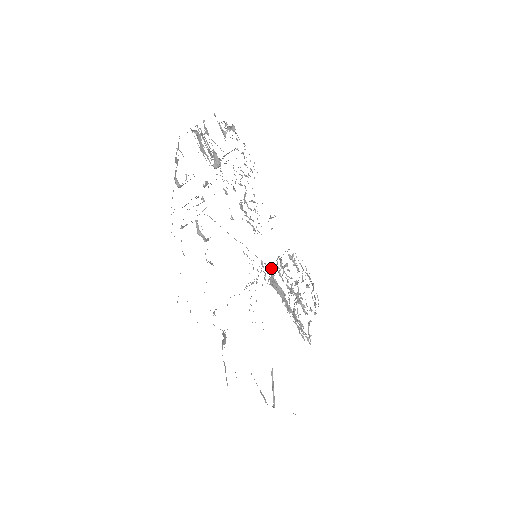
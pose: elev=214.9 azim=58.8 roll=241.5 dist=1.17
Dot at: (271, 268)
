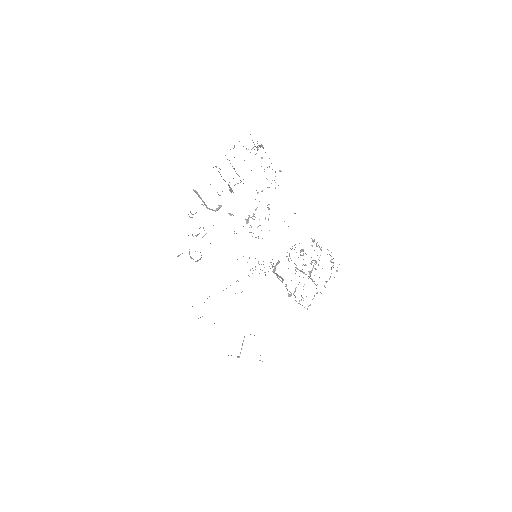
Dot at: (271, 262)
